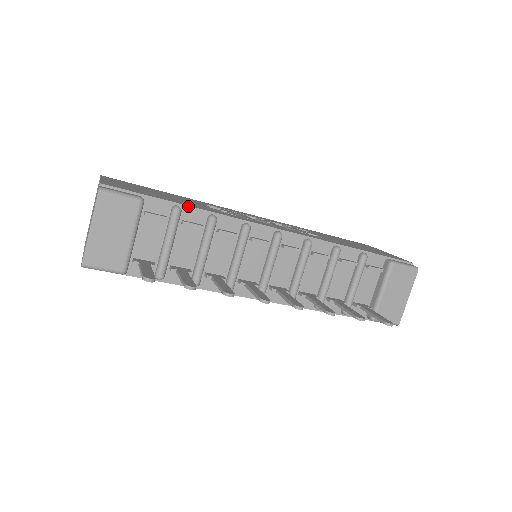
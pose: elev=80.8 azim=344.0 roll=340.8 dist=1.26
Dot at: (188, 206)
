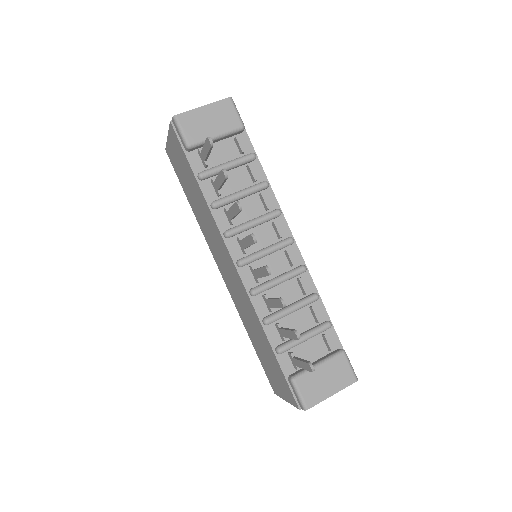
Dot at: (260, 163)
